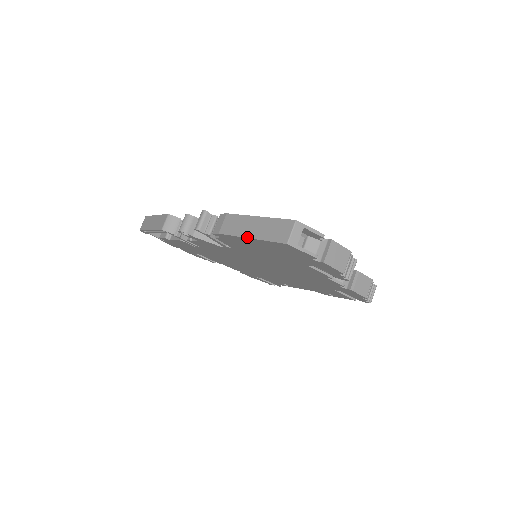
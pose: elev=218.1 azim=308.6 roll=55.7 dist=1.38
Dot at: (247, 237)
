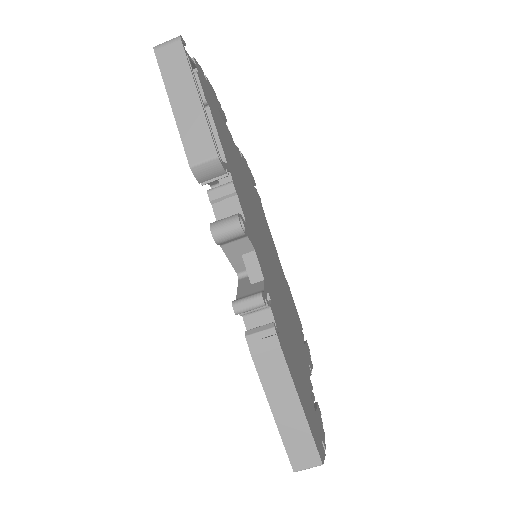
Dot at: (272, 410)
